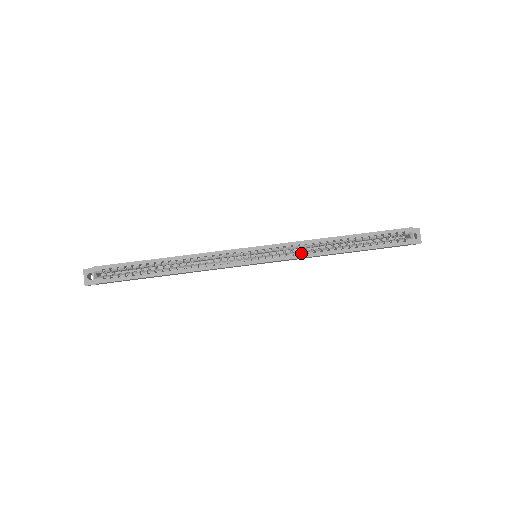
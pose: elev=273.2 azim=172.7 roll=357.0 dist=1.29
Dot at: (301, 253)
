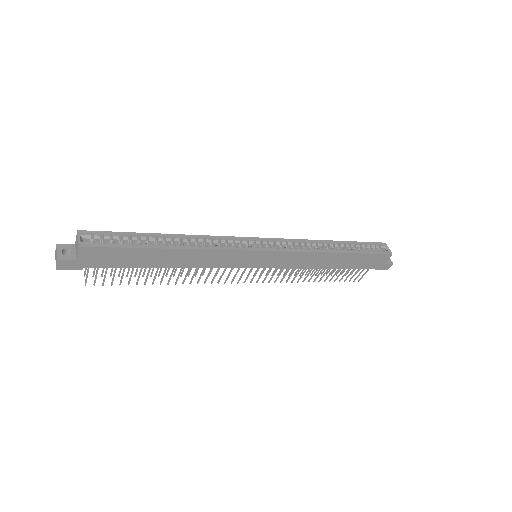
Dot at: (303, 248)
